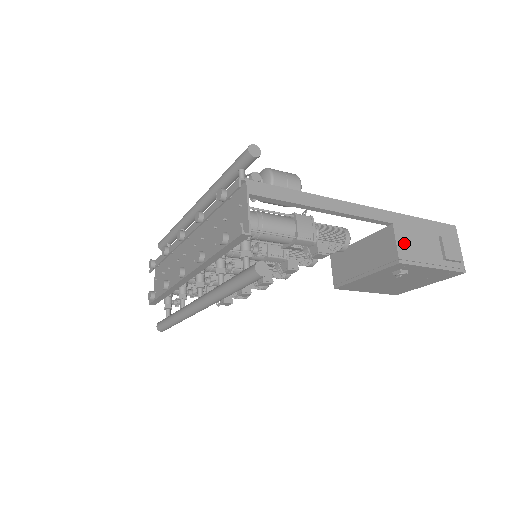
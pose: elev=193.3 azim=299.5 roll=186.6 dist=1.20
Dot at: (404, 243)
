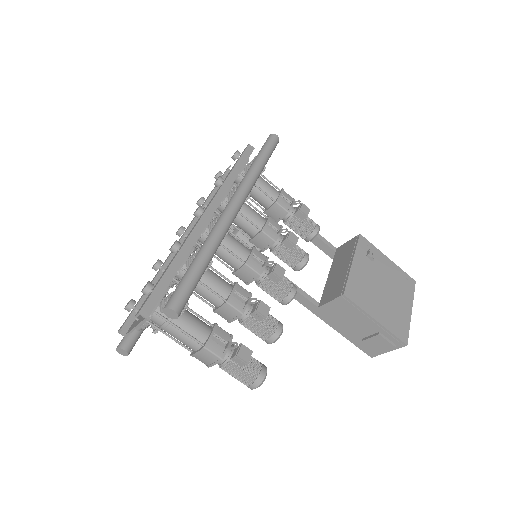
Dot at: occluded
